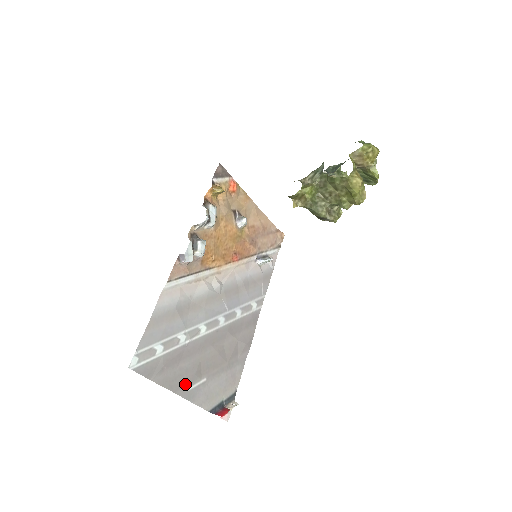
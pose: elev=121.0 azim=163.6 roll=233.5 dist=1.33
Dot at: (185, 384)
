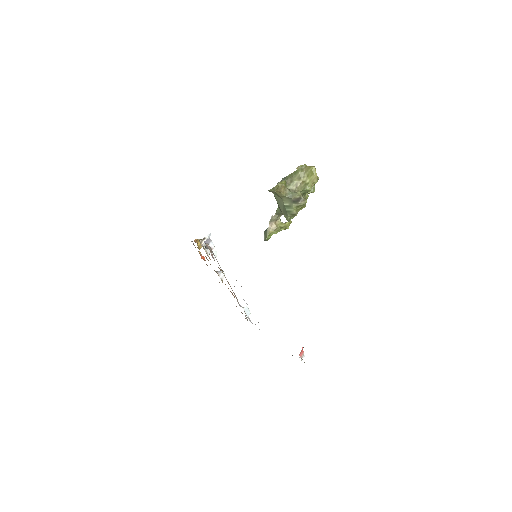
Dot at: occluded
